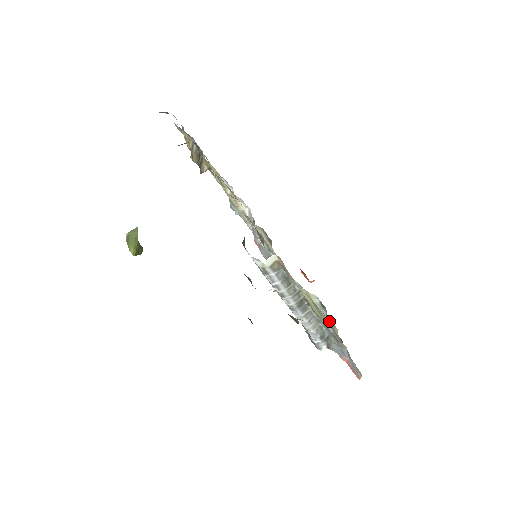
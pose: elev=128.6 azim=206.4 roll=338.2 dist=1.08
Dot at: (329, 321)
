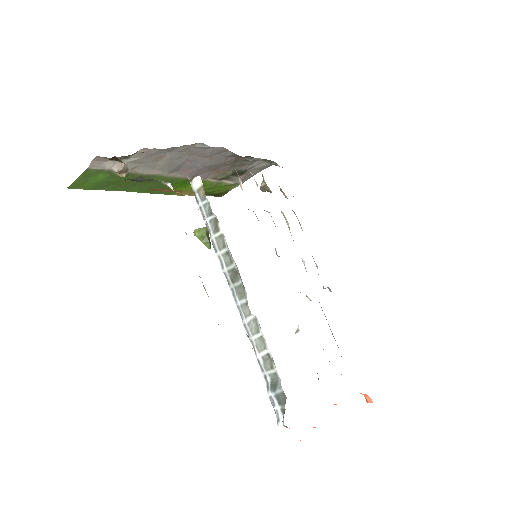
Dot at: occluded
